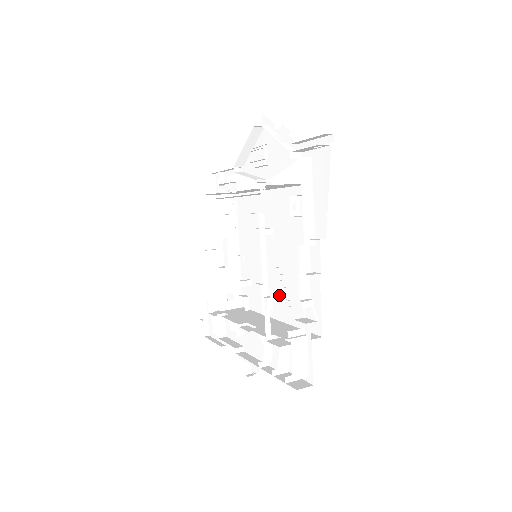
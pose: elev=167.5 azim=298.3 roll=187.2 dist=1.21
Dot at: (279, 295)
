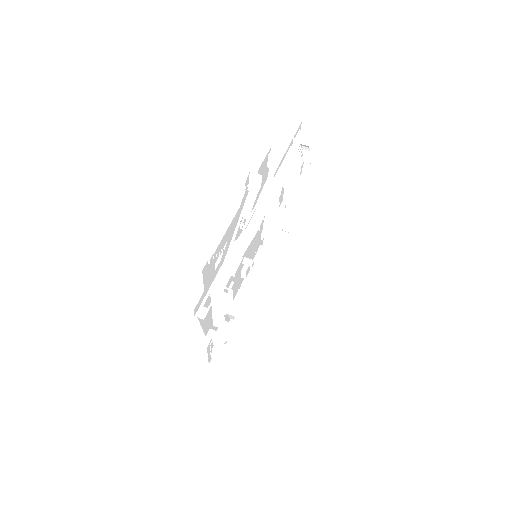
Dot at: occluded
